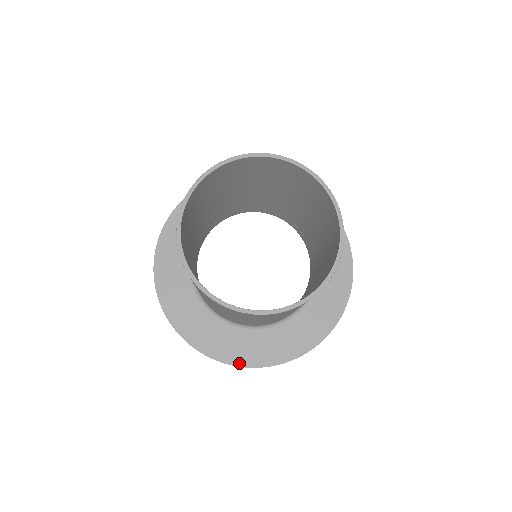
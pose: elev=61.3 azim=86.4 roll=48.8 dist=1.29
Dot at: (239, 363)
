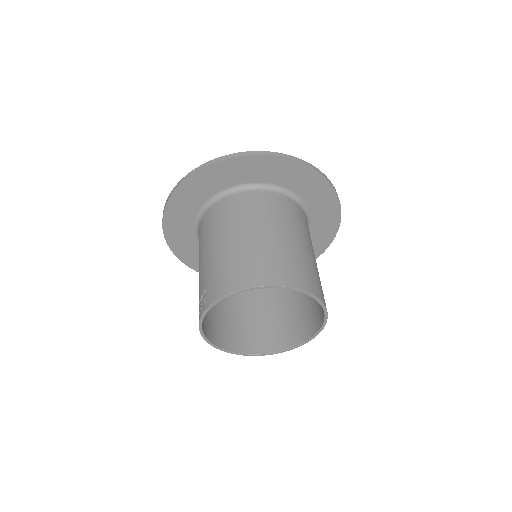
Dot at: occluded
